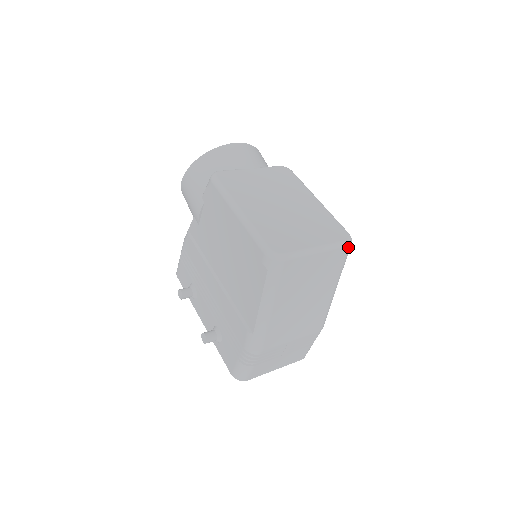
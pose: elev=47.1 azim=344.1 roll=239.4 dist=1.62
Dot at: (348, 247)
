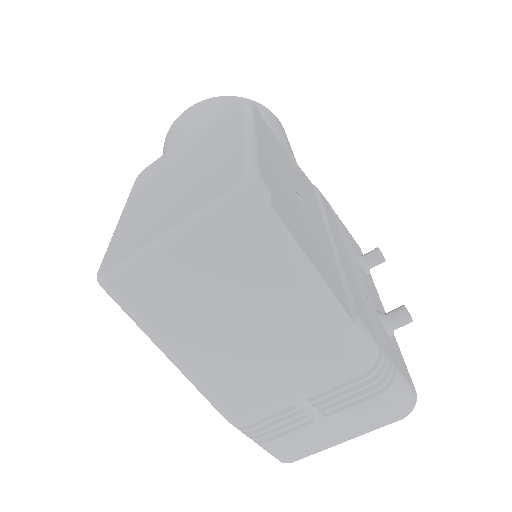
Dot at: (239, 202)
